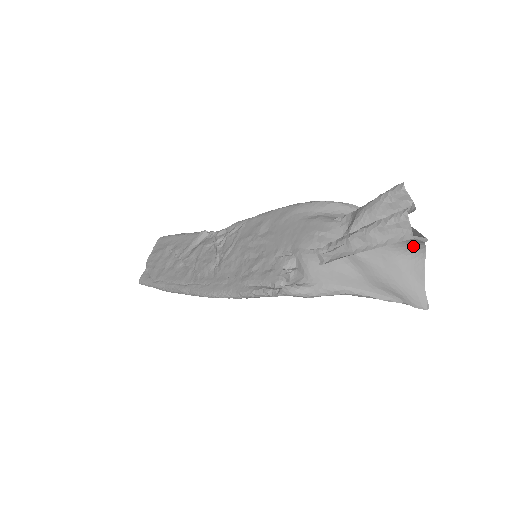
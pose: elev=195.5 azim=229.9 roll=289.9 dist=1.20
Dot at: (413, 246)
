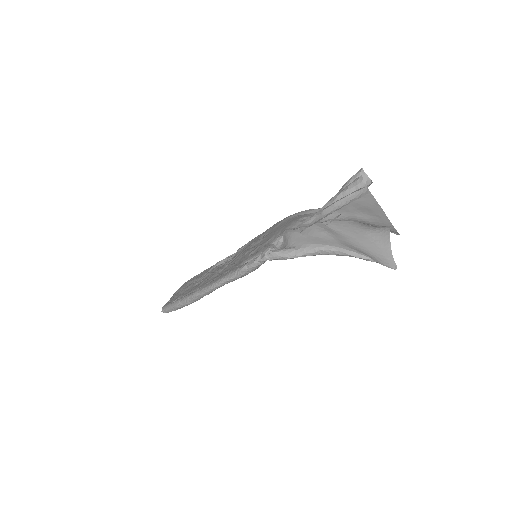
Dot at: occluded
